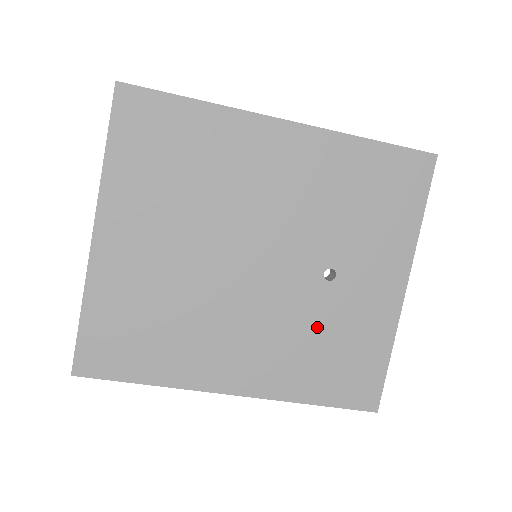
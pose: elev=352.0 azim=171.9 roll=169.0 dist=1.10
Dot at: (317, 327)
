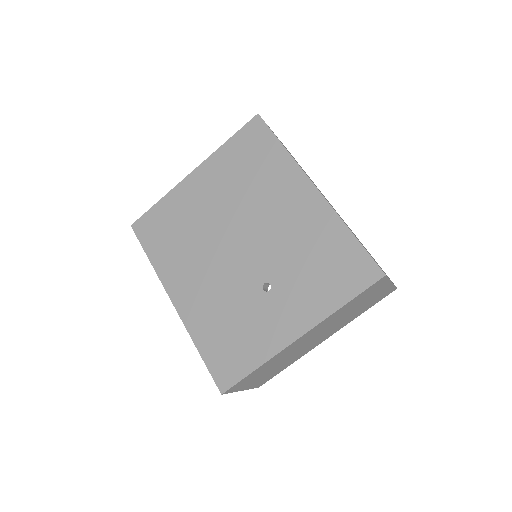
Dot at: (236, 309)
